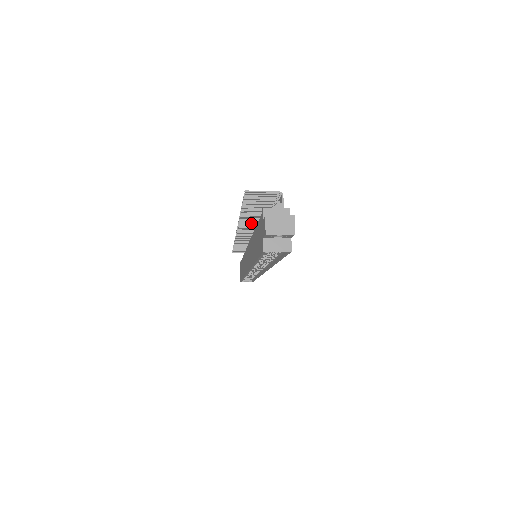
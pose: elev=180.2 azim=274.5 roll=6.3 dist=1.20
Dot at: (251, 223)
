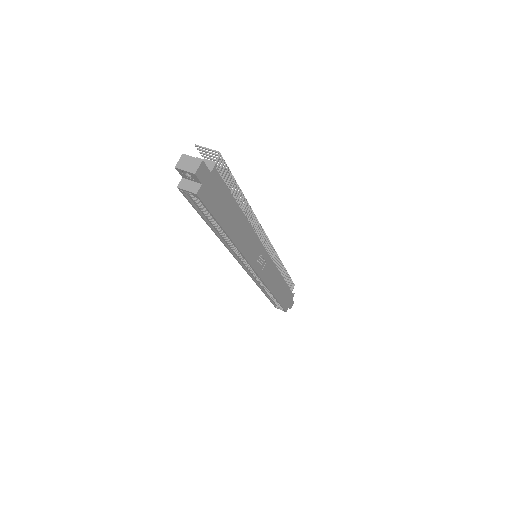
Dot at: occluded
